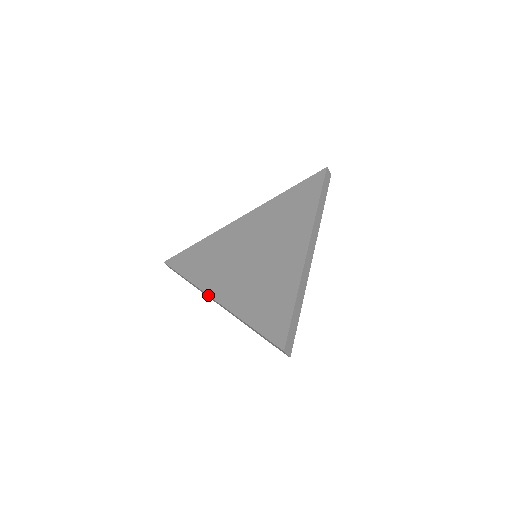
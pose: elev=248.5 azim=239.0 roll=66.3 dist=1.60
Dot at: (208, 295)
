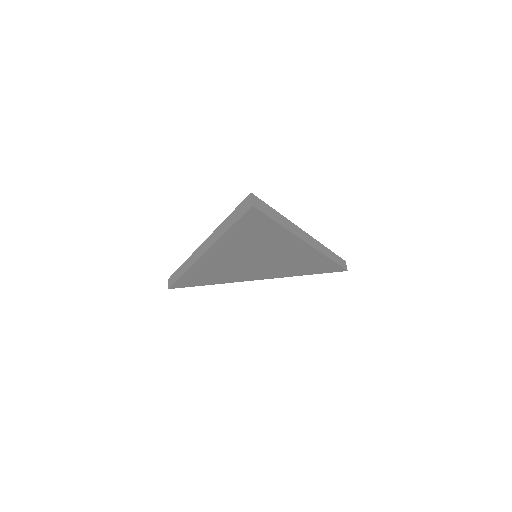
Dot at: (198, 247)
